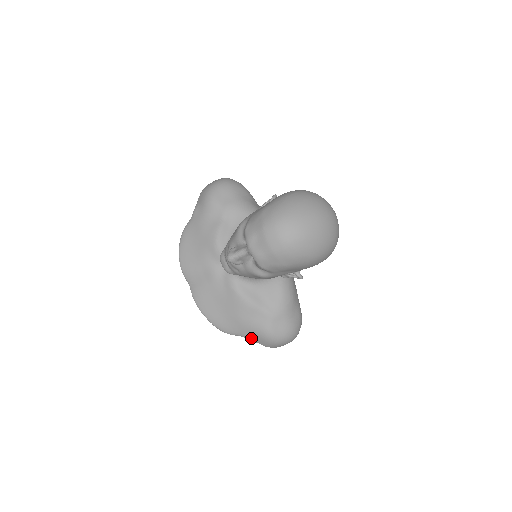
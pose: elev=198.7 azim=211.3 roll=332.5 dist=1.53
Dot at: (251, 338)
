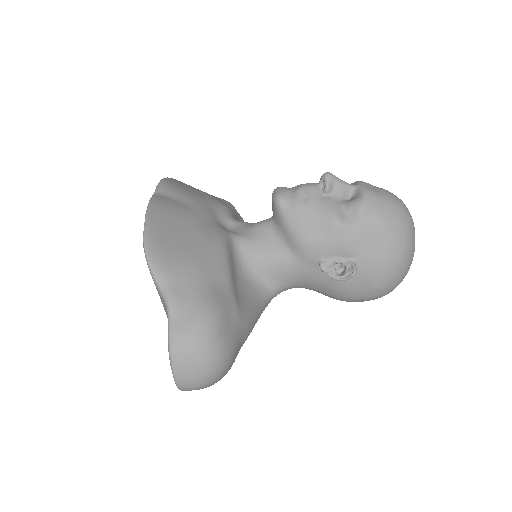
Dot at: (177, 300)
